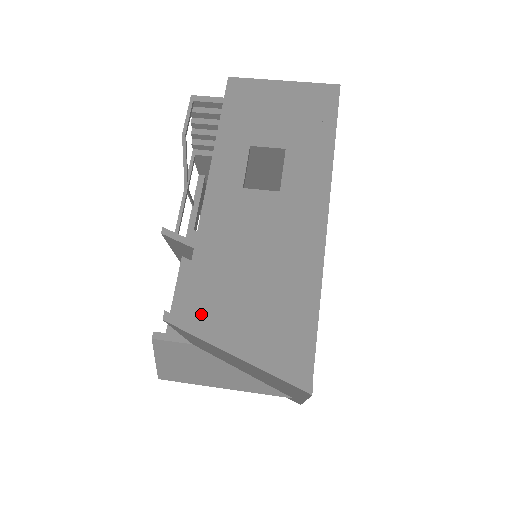
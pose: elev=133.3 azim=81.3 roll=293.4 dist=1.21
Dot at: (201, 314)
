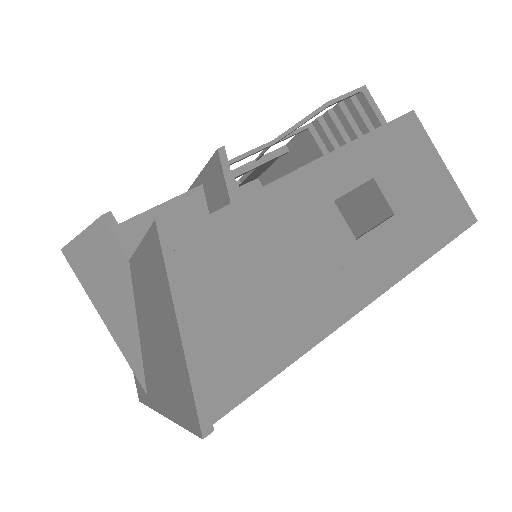
Dot at: (189, 255)
